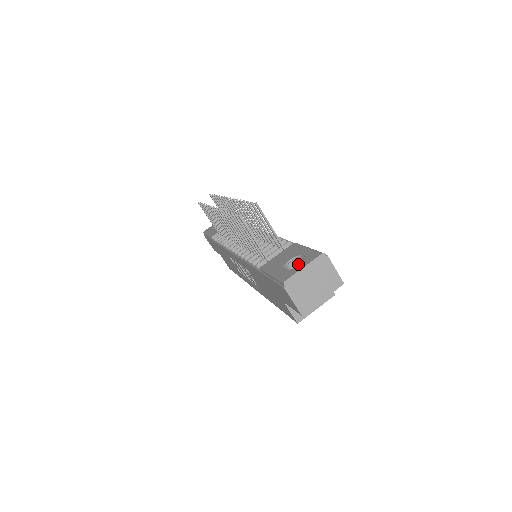
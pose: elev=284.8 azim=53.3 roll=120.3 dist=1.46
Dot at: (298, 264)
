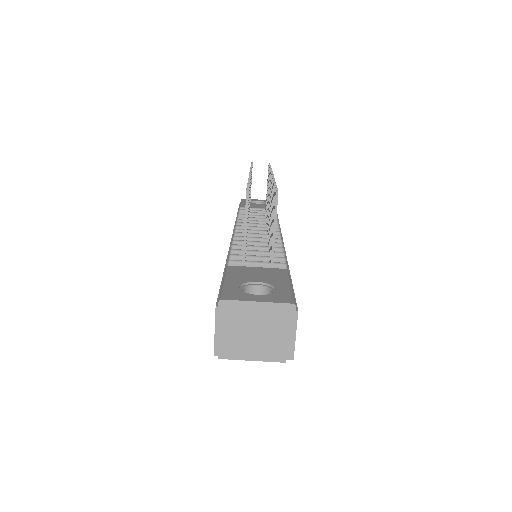
Dot at: (264, 294)
